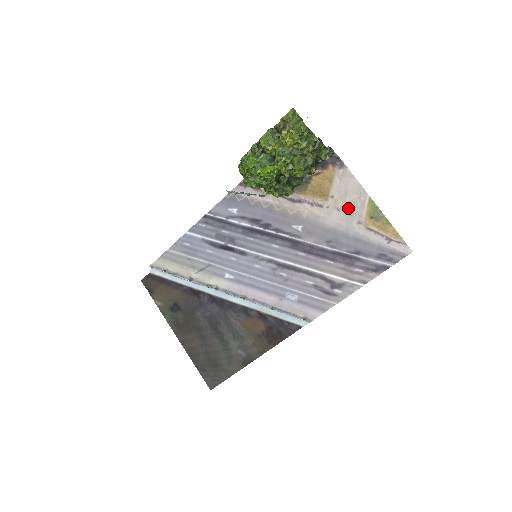
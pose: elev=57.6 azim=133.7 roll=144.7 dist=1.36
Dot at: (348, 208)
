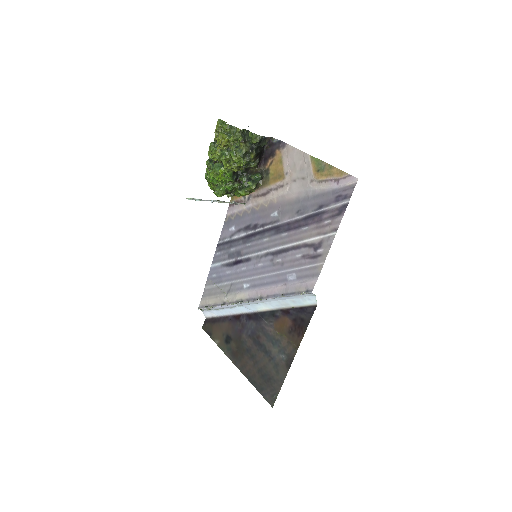
Dot at: (300, 175)
